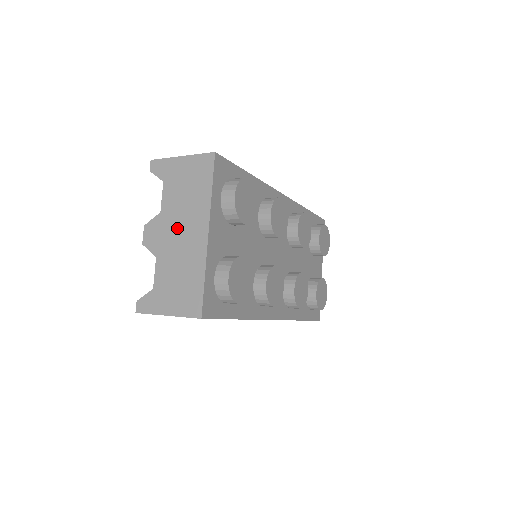
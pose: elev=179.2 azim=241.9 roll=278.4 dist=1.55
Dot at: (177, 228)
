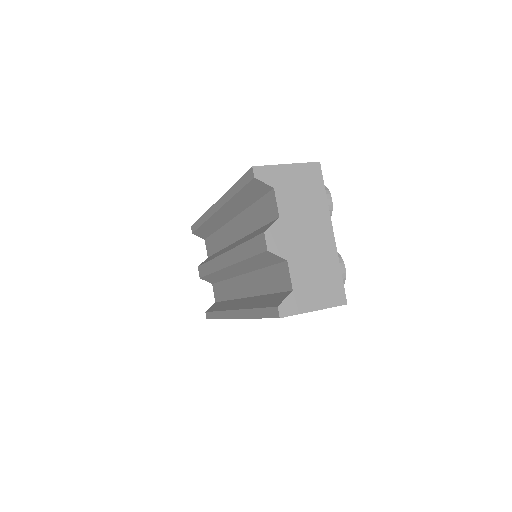
Dot at: (302, 230)
